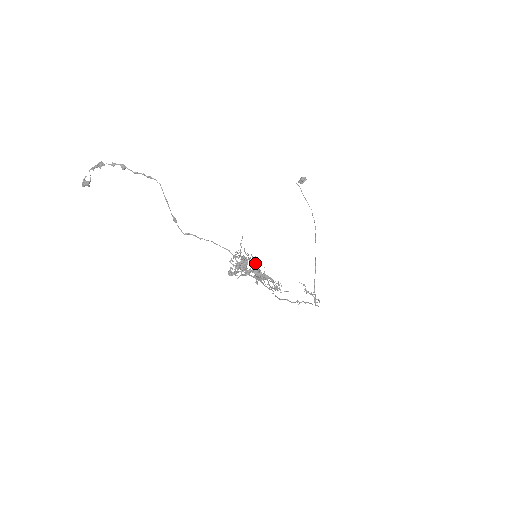
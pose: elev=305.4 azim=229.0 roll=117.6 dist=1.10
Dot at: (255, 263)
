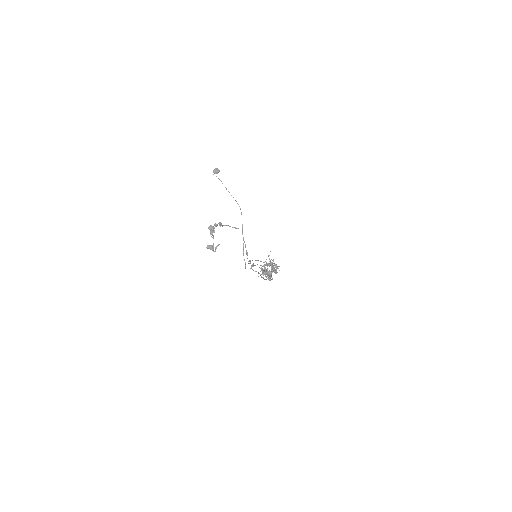
Dot at: (276, 266)
